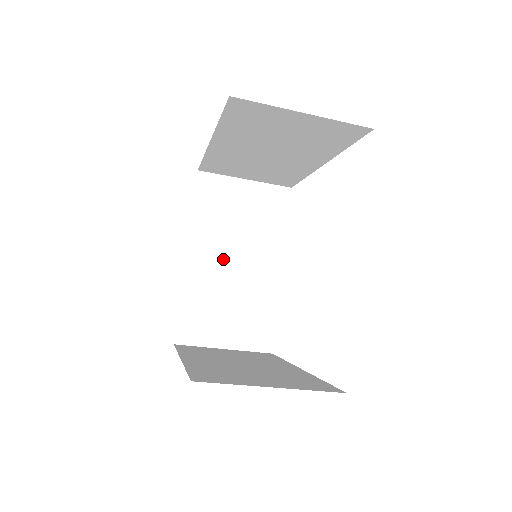
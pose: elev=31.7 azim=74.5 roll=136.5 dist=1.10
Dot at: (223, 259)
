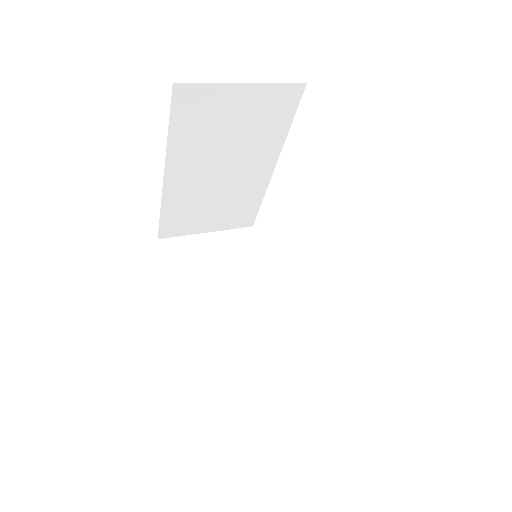
Dot at: (208, 171)
